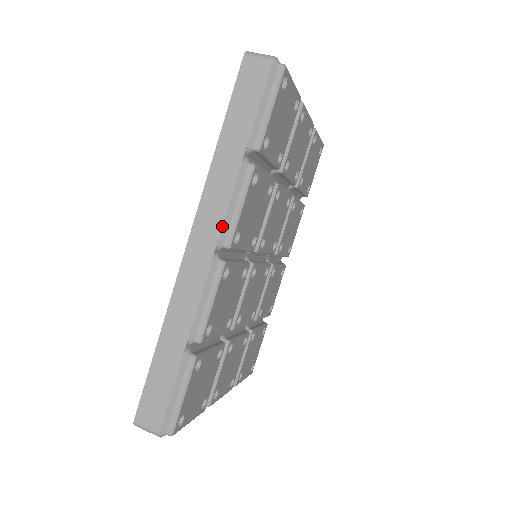
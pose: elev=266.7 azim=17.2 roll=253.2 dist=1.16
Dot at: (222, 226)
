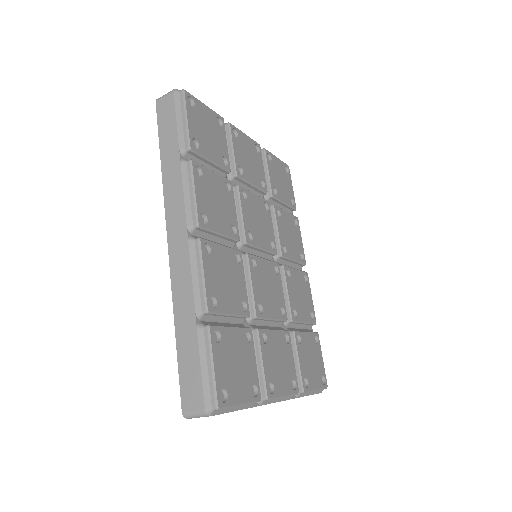
Dot at: (185, 212)
